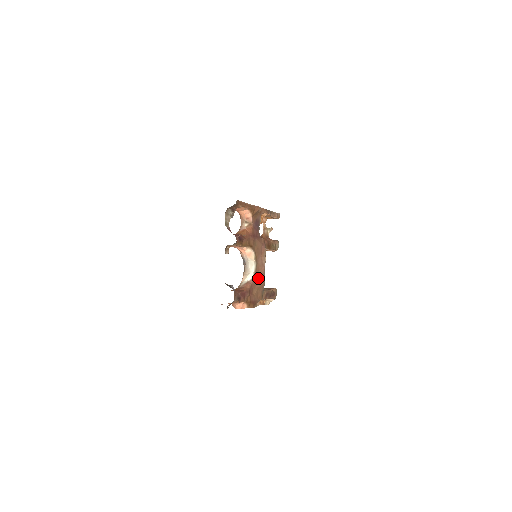
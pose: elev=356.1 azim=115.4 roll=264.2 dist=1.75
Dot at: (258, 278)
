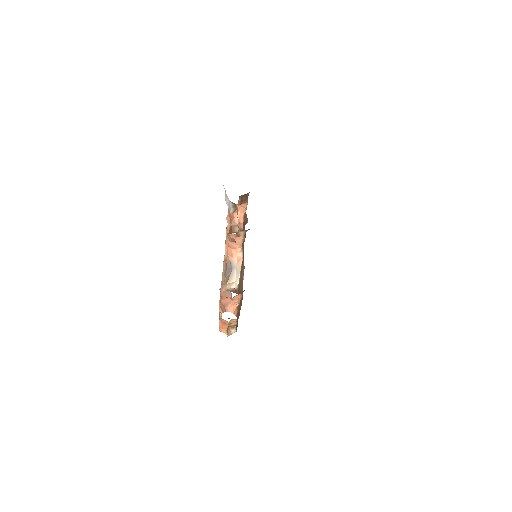
Dot at: (240, 291)
